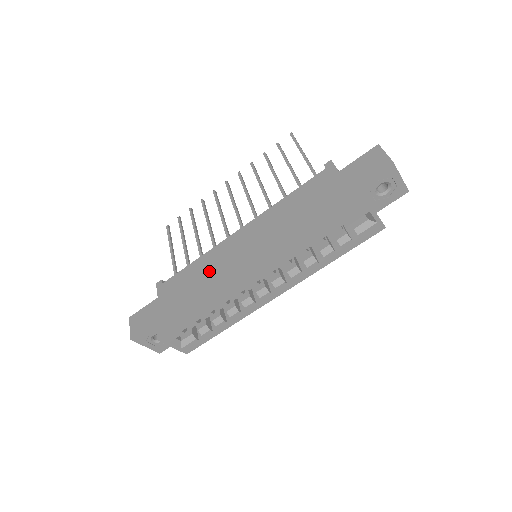
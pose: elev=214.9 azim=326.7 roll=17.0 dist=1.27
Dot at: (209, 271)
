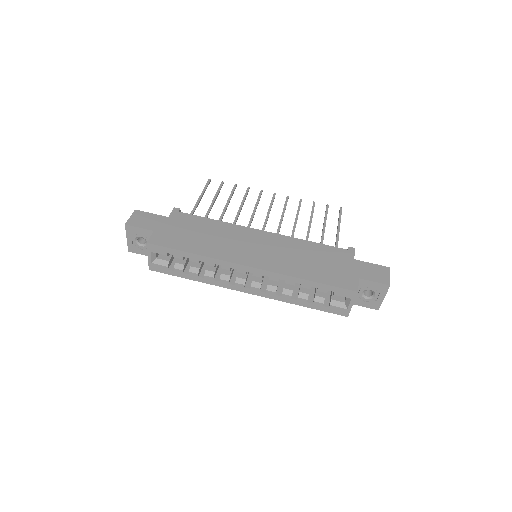
Dot at: (221, 235)
